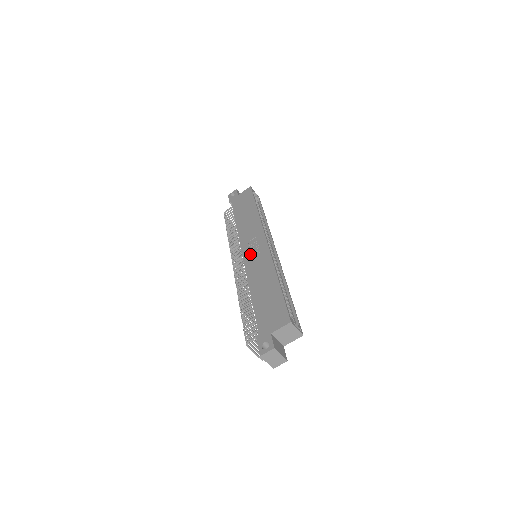
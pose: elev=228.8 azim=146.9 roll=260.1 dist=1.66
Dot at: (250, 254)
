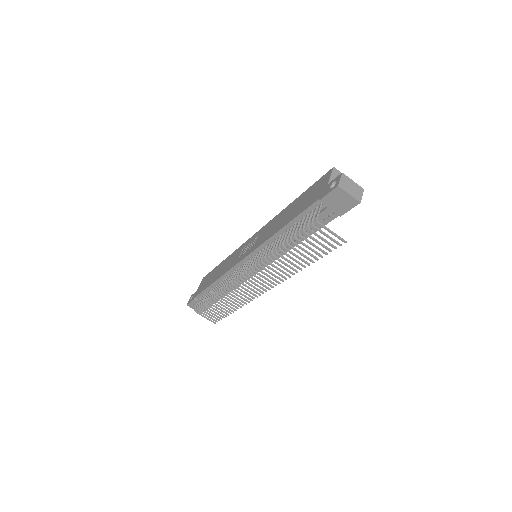
Dot at: (250, 248)
